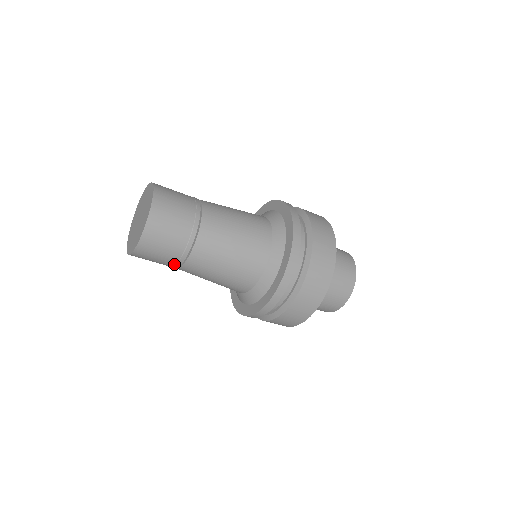
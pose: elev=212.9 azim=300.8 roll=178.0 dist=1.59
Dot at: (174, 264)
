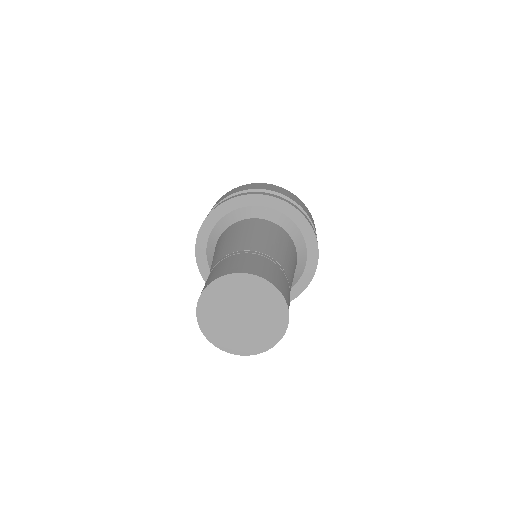
Dot at: occluded
